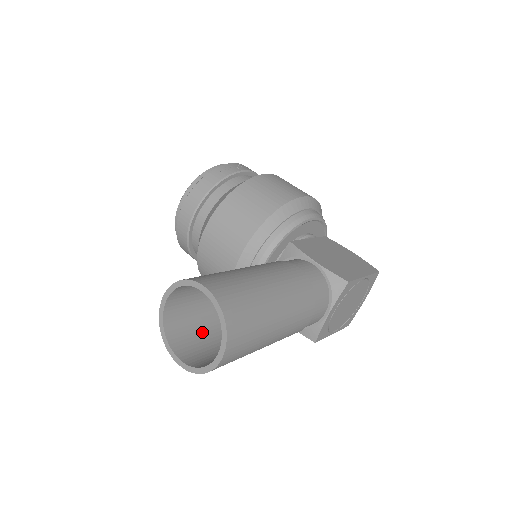
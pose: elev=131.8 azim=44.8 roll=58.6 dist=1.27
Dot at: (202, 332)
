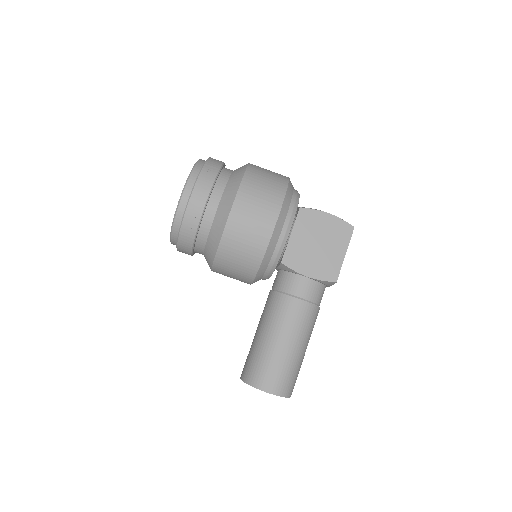
Dot at: occluded
